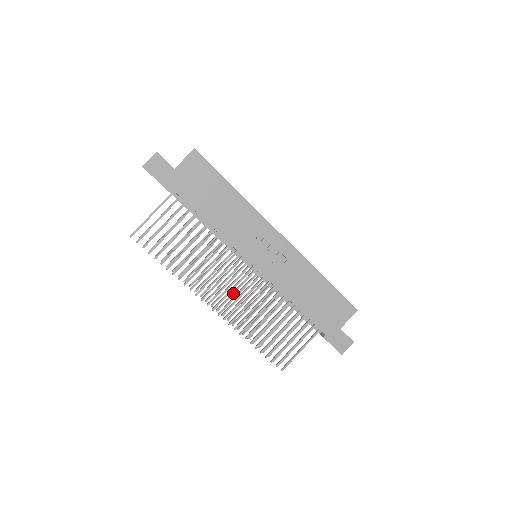
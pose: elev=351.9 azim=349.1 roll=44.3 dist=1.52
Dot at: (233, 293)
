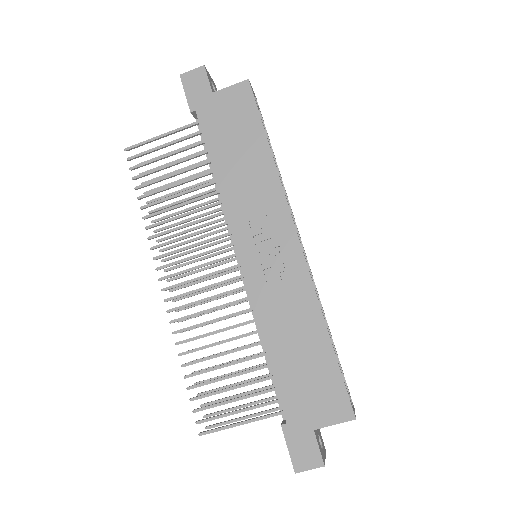
Dot at: (204, 290)
